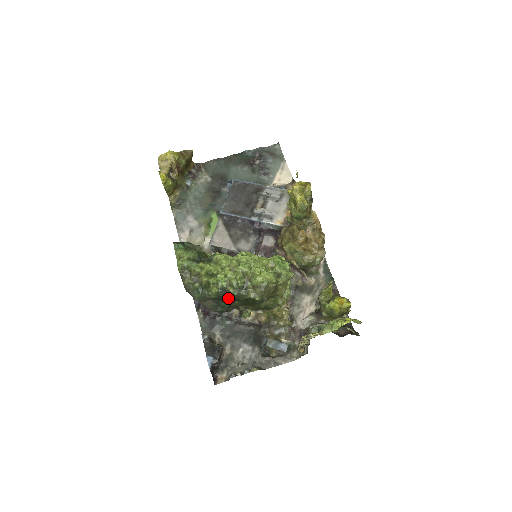
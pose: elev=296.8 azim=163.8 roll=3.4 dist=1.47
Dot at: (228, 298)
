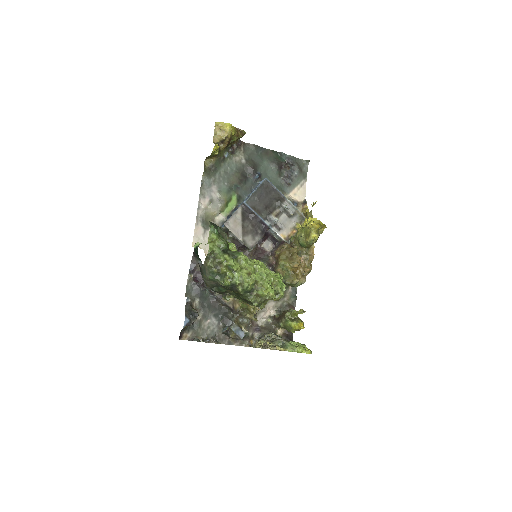
Dot at: occluded
